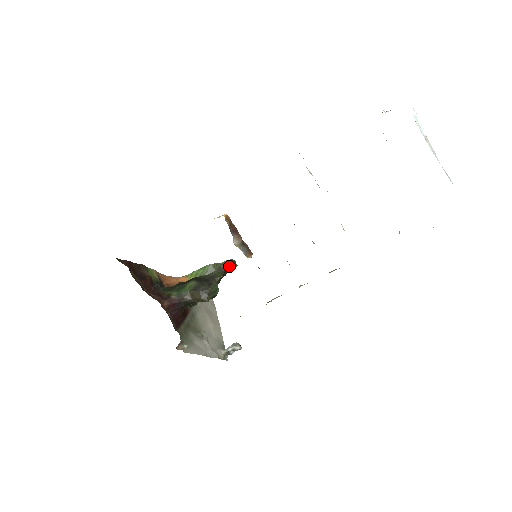
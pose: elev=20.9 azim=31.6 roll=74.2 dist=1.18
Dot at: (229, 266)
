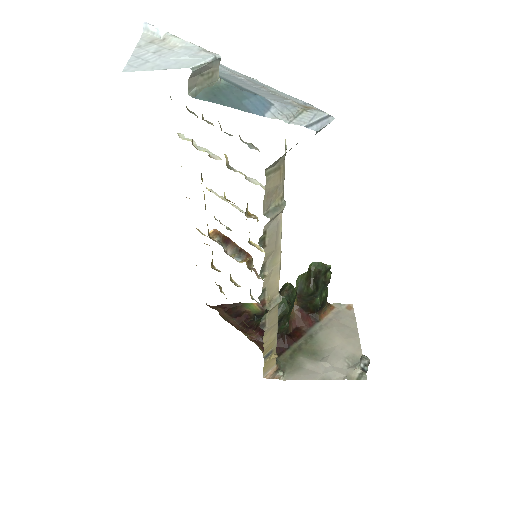
Dot at: (317, 270)
